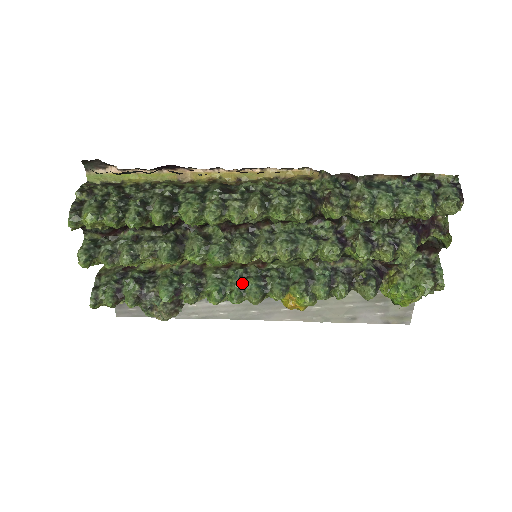
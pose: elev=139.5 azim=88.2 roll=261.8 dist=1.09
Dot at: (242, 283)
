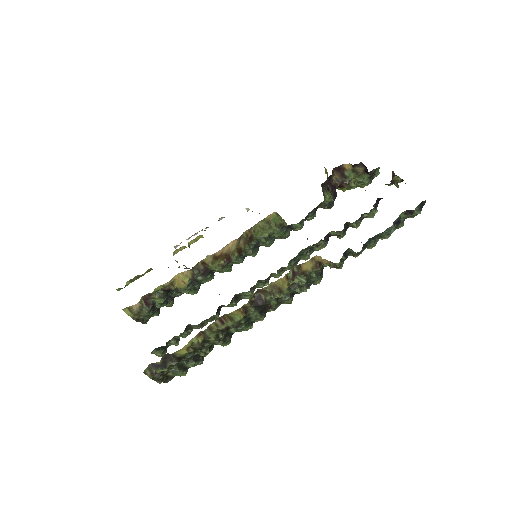
Dot at: (243, 257)
